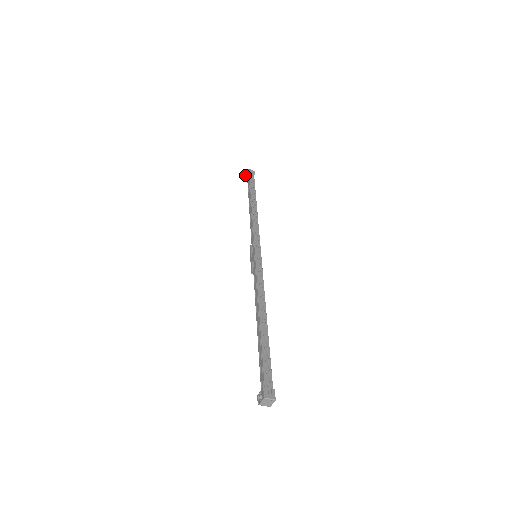
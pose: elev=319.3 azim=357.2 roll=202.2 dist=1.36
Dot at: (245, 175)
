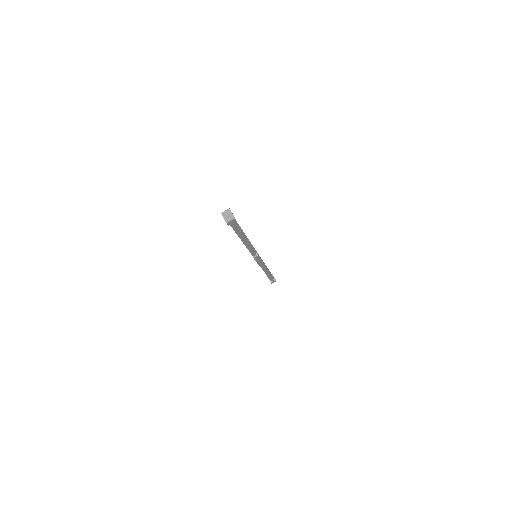
Dot at: (271, 283)
